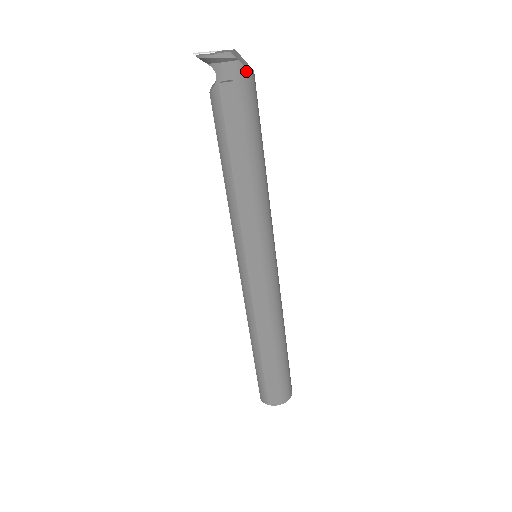
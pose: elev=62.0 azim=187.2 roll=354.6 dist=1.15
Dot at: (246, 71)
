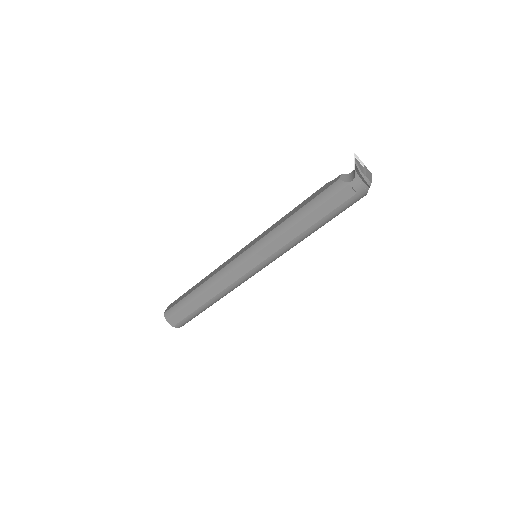
Dot at: (365, 194)
